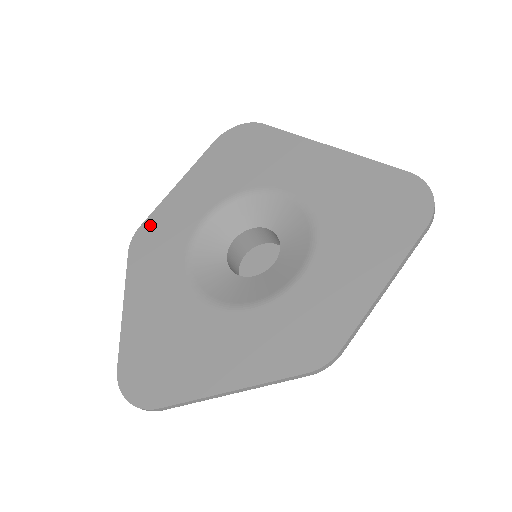
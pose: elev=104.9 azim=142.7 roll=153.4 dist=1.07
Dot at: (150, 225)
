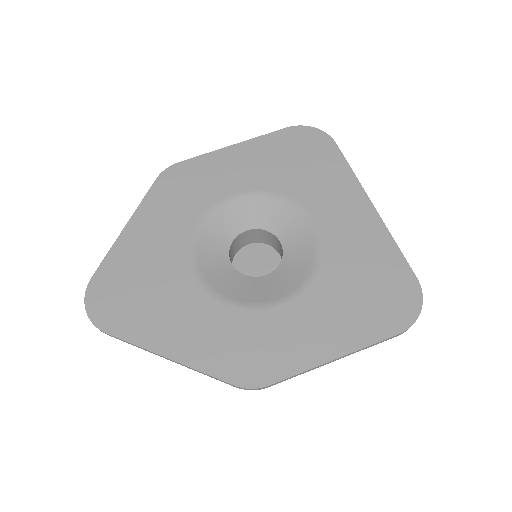
Dot at: (188, 167)
